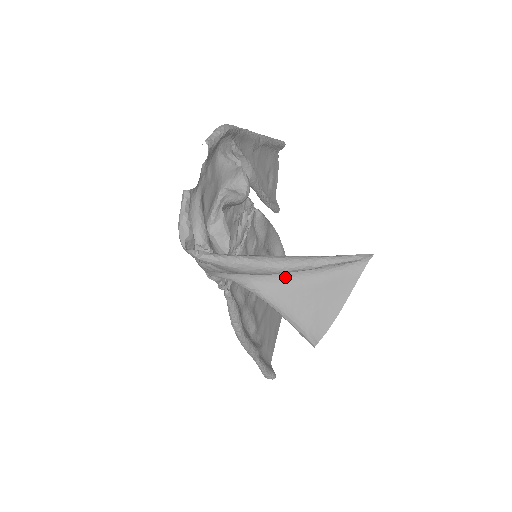
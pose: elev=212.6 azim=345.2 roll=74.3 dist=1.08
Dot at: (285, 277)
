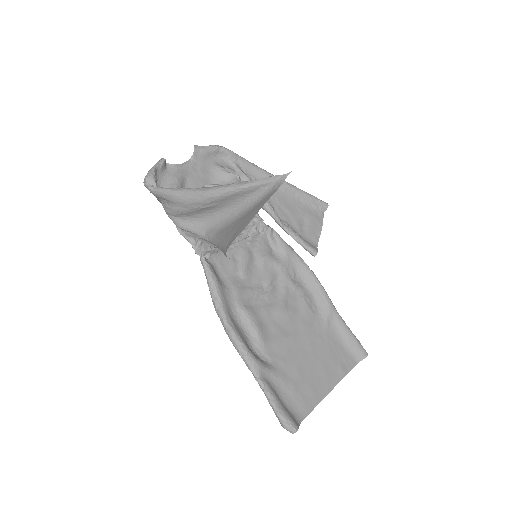
Dot at: (230, 219)
